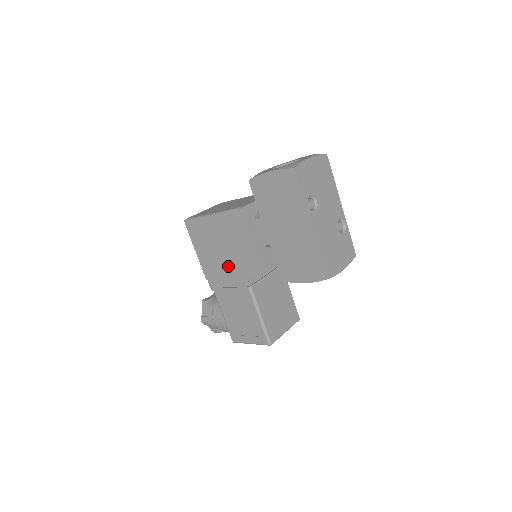
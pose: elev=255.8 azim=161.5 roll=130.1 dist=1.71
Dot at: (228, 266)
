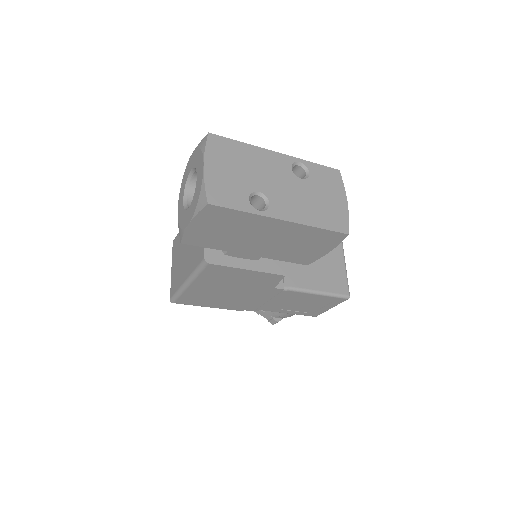
Dot at: (248, 295)
